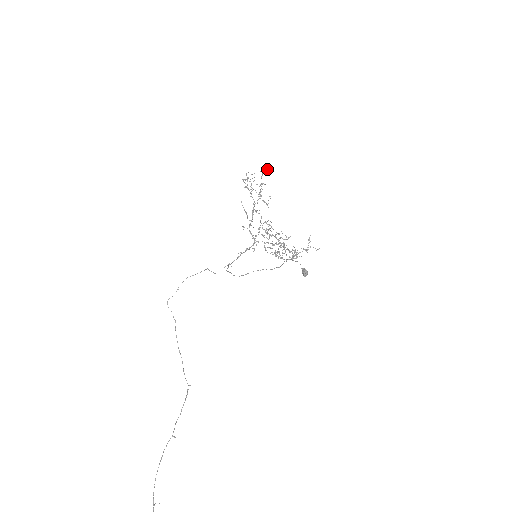
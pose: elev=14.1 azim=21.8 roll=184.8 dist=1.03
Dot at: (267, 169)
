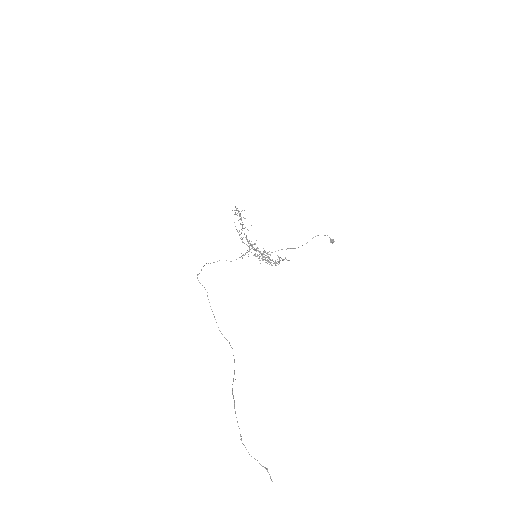
Dot at: (244, 210)
